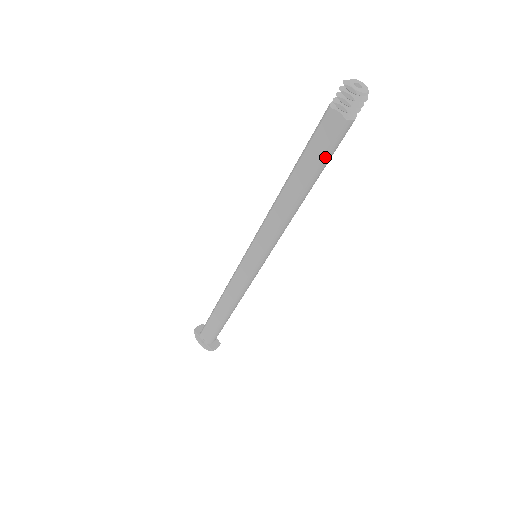
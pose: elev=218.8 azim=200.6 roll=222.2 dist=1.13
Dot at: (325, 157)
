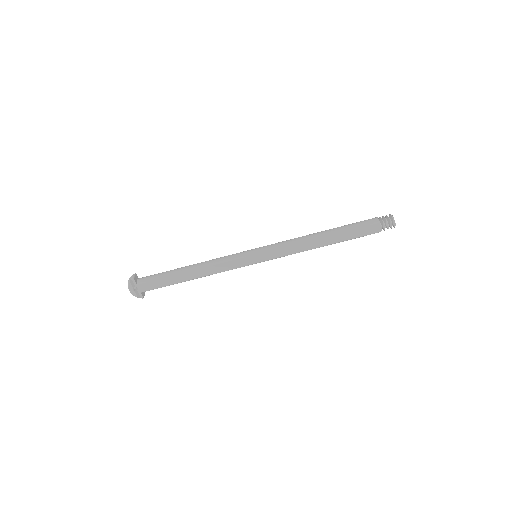
Dot at: occluded
